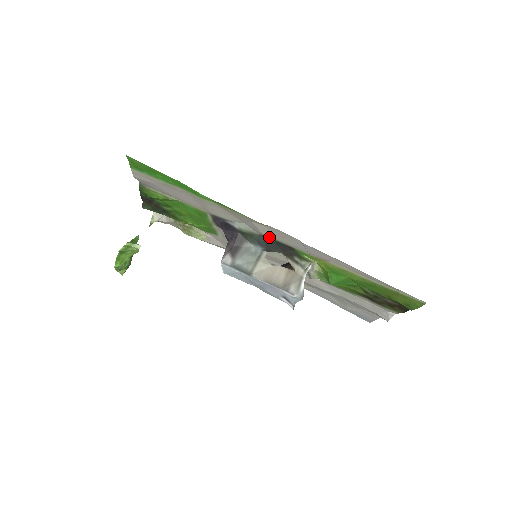
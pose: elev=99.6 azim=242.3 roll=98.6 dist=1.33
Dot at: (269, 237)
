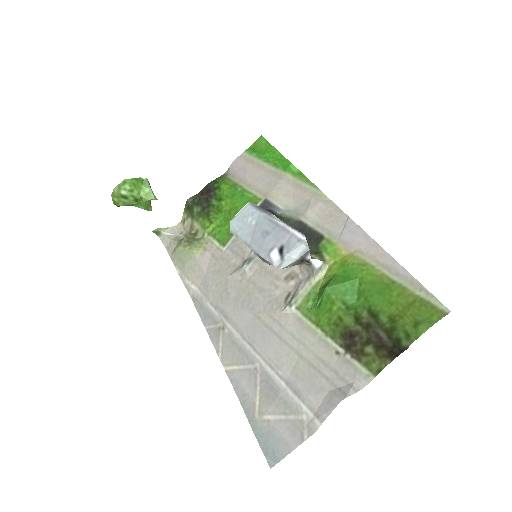
Dot at: (307, 222)
